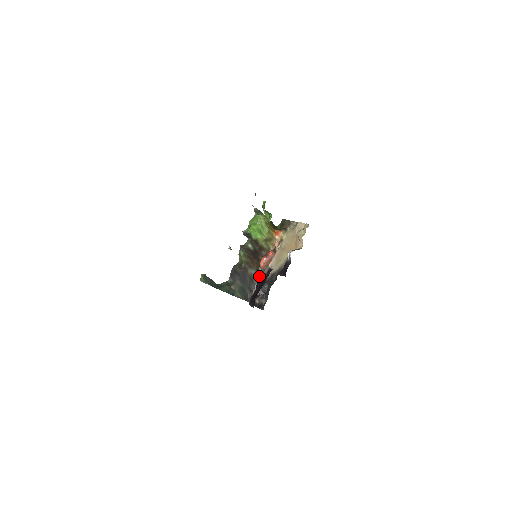
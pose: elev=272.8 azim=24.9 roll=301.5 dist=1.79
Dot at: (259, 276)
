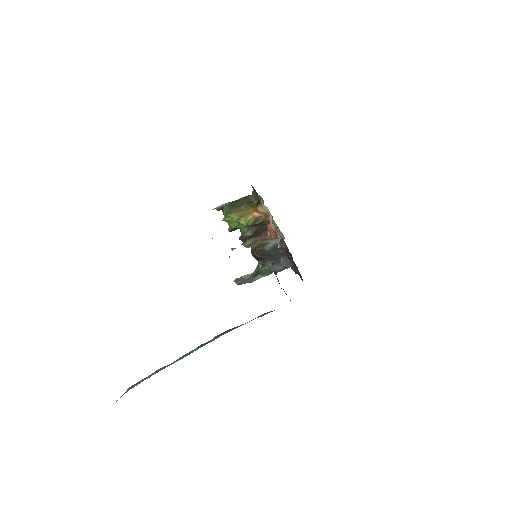
Dot at: occluded
